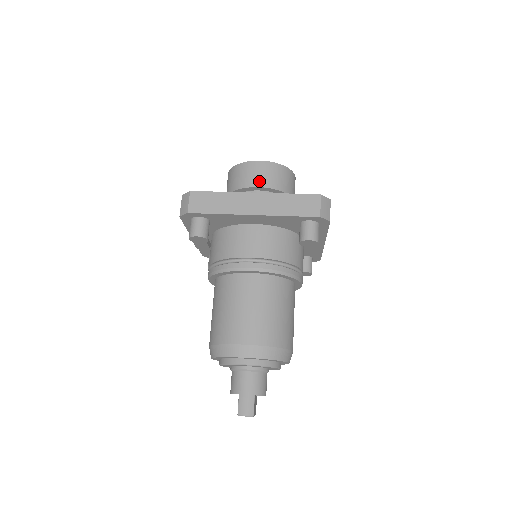
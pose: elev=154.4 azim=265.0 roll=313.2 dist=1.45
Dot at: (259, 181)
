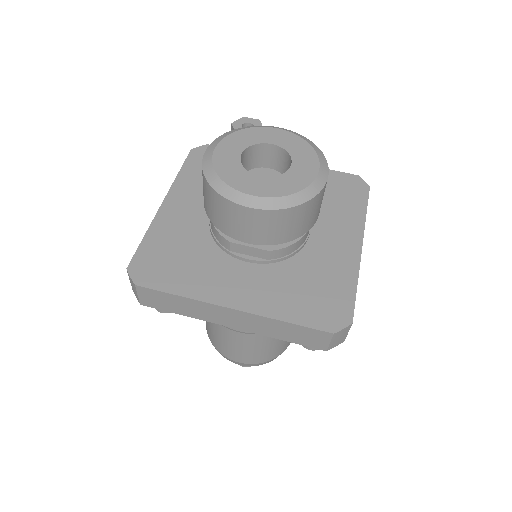
Dot at: (249, 236)
